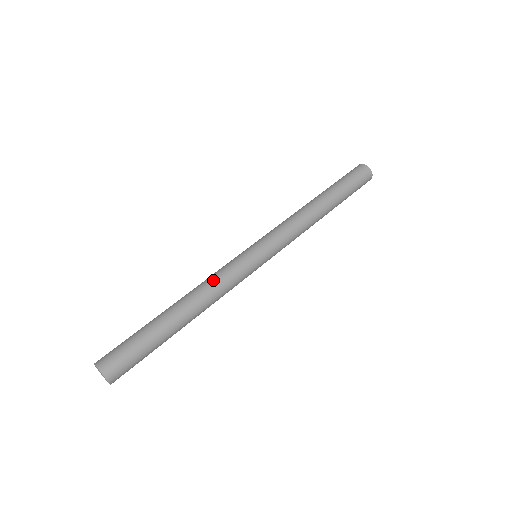
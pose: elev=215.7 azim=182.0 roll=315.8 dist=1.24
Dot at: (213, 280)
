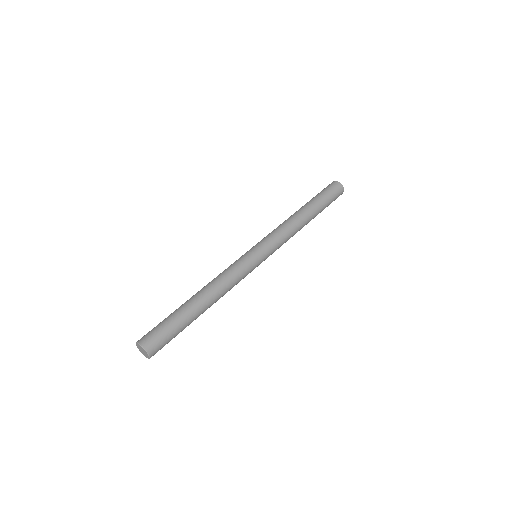
Dot at: (219, 274)
